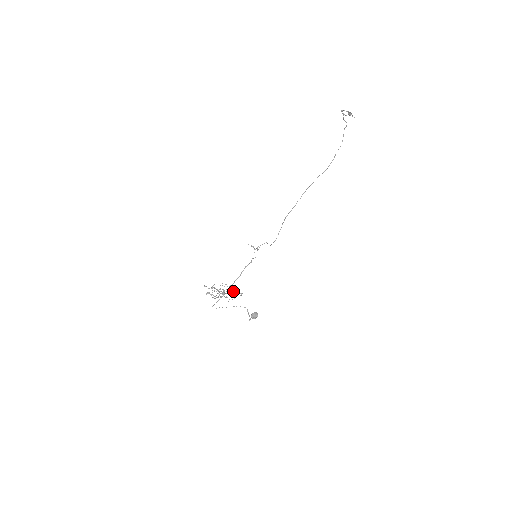
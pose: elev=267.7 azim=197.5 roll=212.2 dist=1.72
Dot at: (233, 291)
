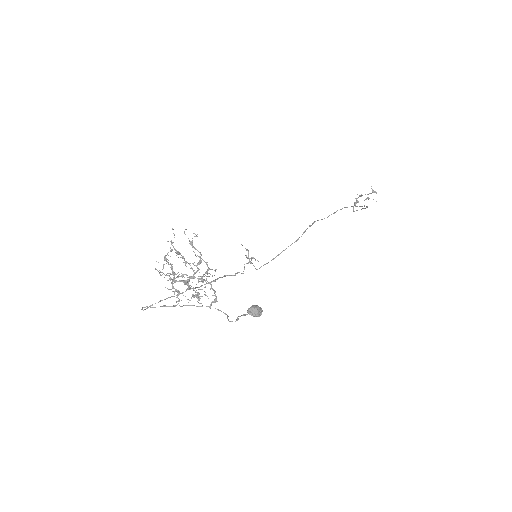
Dot at: (199, 293)
